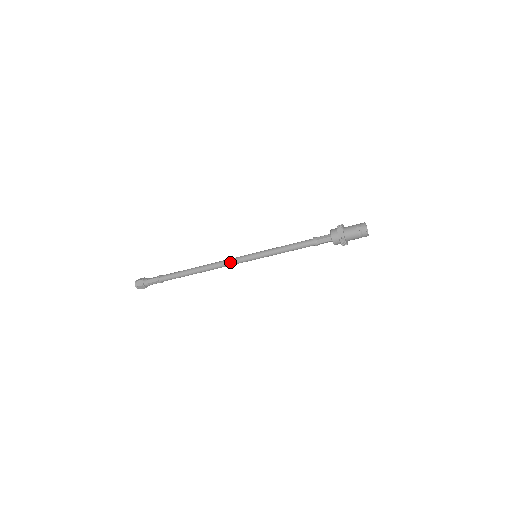
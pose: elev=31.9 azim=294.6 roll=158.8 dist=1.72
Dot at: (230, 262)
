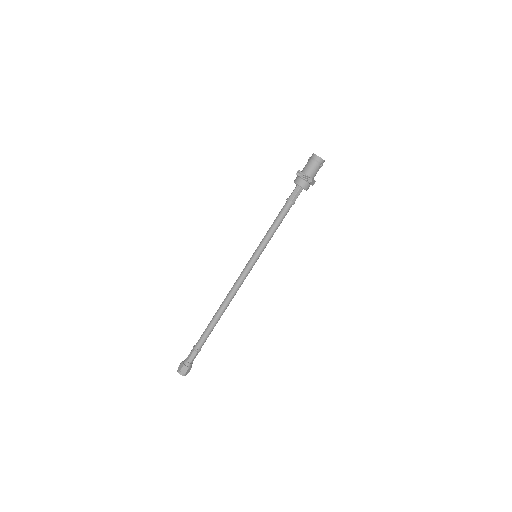
Dot at: (238, 277)
